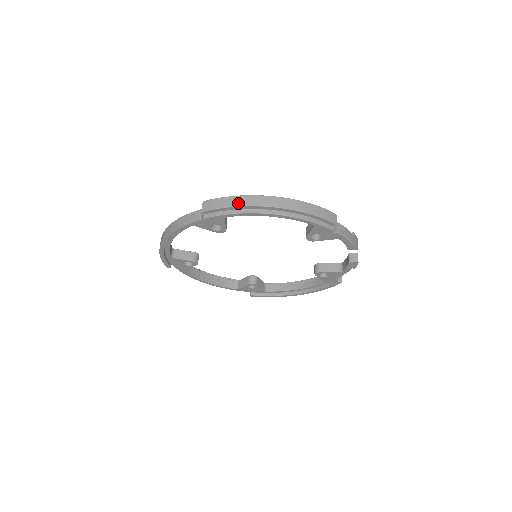
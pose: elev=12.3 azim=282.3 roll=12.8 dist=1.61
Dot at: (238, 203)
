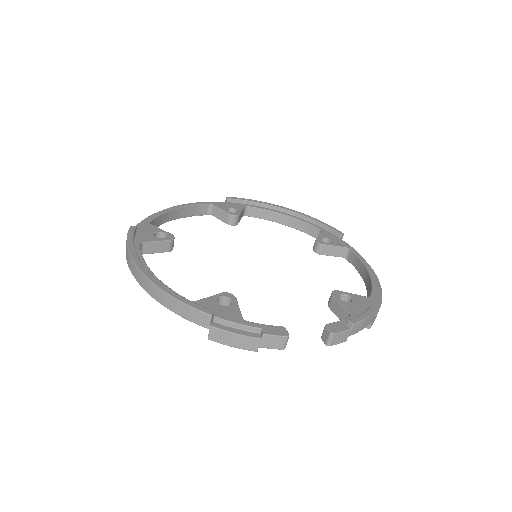
Dot at: (126, 257)
